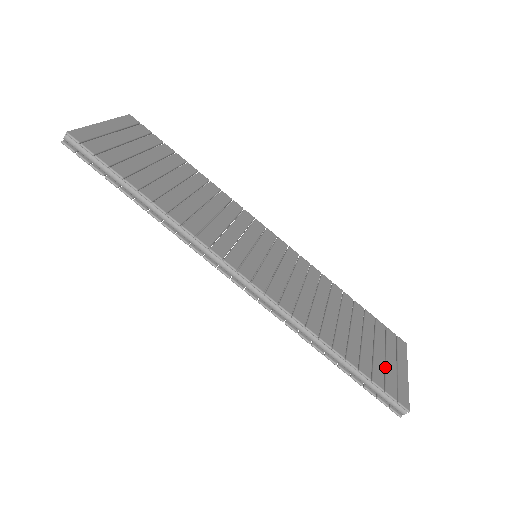
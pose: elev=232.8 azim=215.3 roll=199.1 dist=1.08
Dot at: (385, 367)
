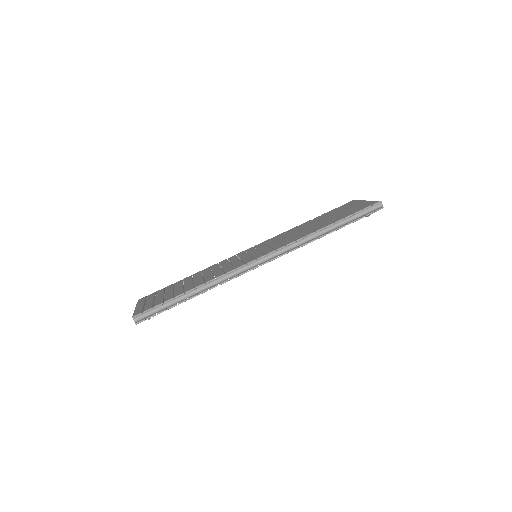
Dot at: occluded
